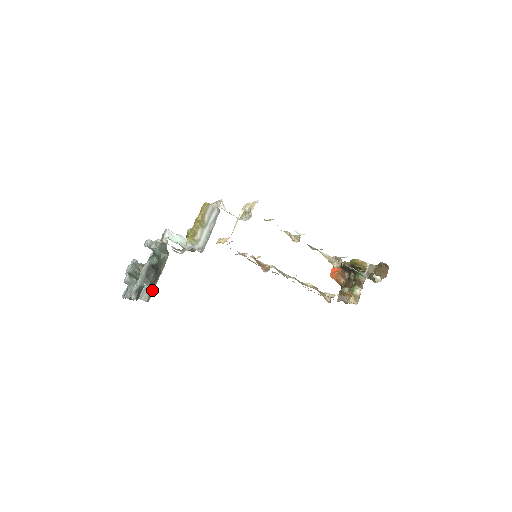
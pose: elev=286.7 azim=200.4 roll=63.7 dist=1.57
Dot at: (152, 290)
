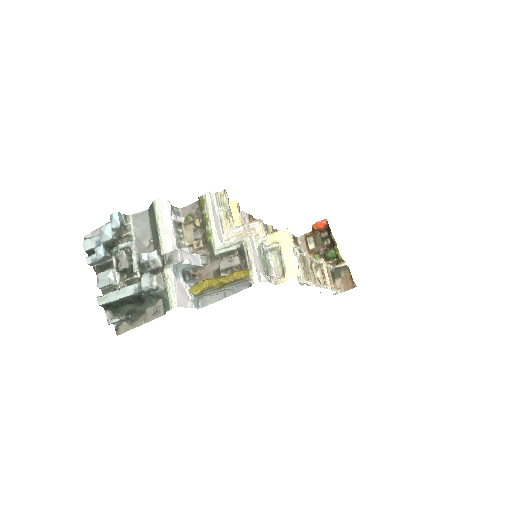
Dot at: (126, 327)
